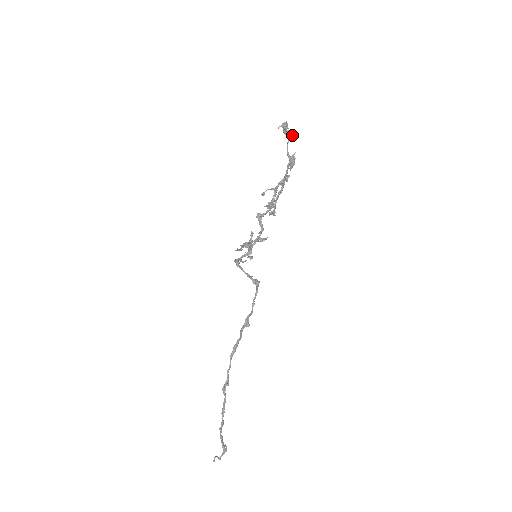
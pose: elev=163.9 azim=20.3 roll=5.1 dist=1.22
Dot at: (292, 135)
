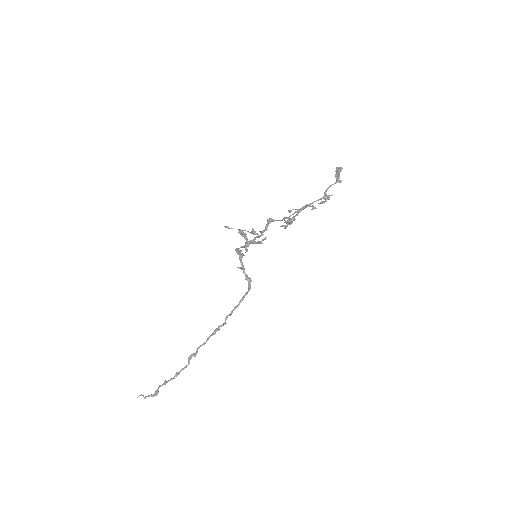
Dot at: (340, 182)
